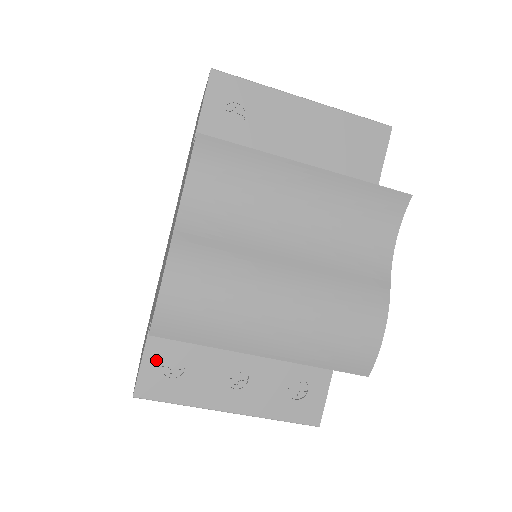
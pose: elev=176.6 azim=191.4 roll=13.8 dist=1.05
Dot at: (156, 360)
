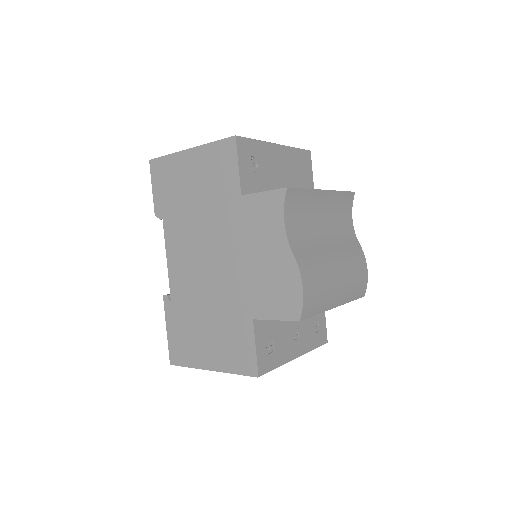
Dot at: (262, 346)
